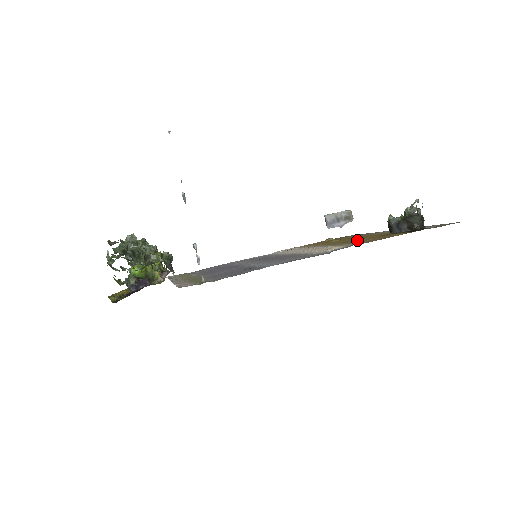
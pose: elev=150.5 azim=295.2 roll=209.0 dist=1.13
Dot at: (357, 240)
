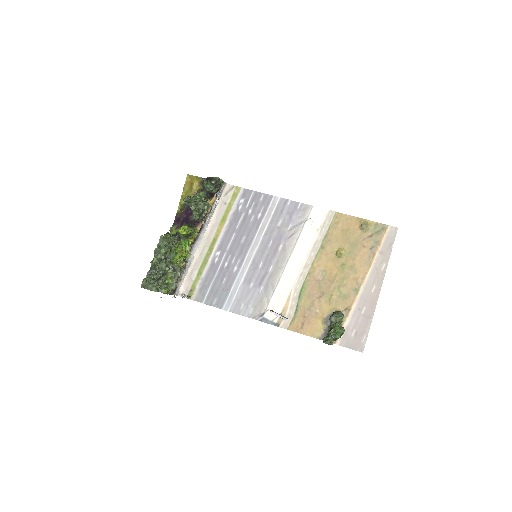
Dot at: (314, 298)
